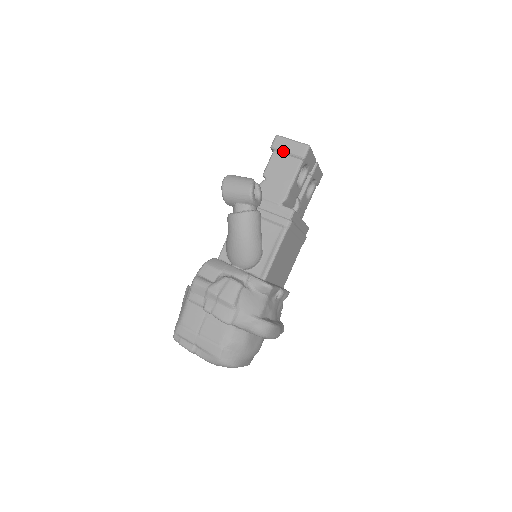
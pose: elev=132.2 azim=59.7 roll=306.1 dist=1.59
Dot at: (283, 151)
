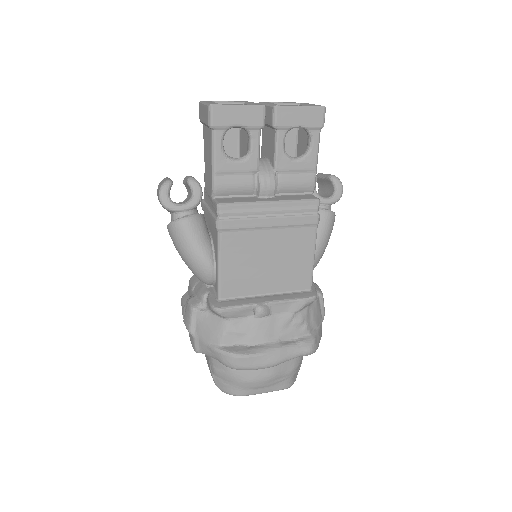
Dot at: (203, 123)
